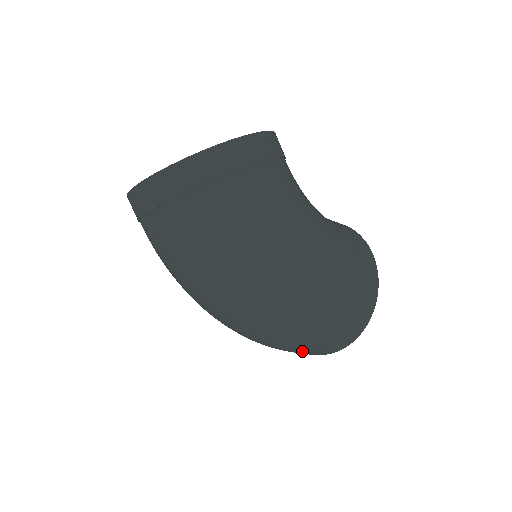
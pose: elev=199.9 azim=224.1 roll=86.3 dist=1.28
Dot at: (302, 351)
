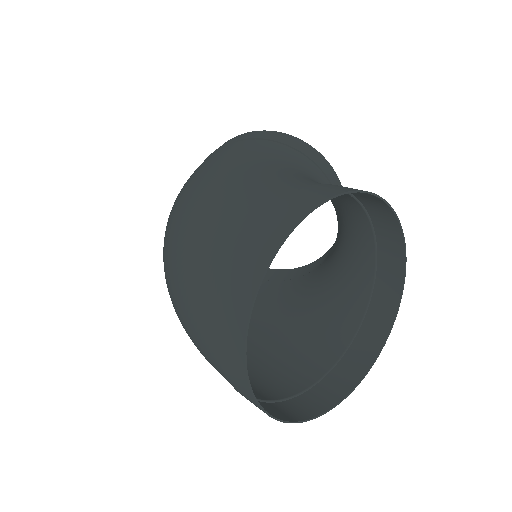
Dot at: (205, 342)
